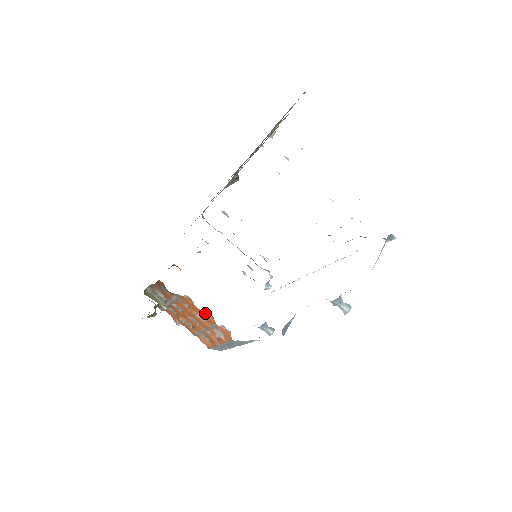
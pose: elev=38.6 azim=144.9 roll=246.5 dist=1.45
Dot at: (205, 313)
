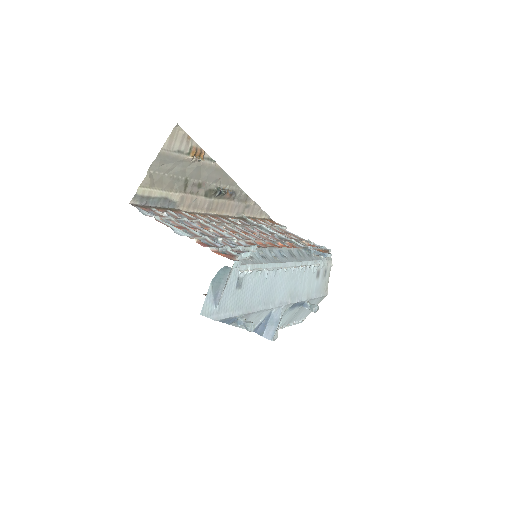
Dot at: occluded
